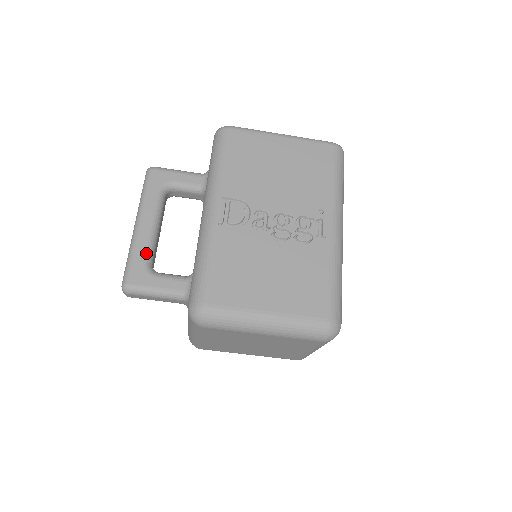
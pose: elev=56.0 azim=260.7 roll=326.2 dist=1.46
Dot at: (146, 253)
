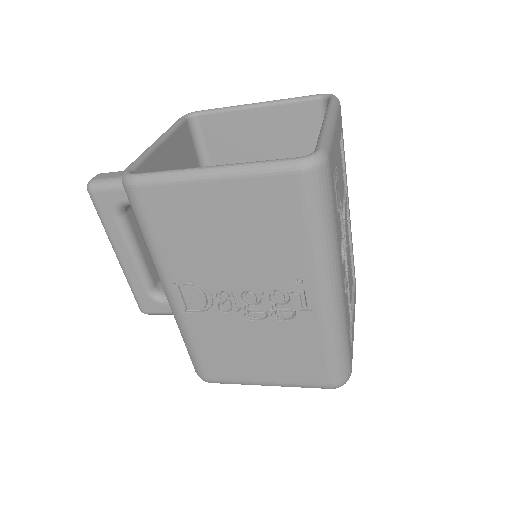
Dot at: (142, 284)
